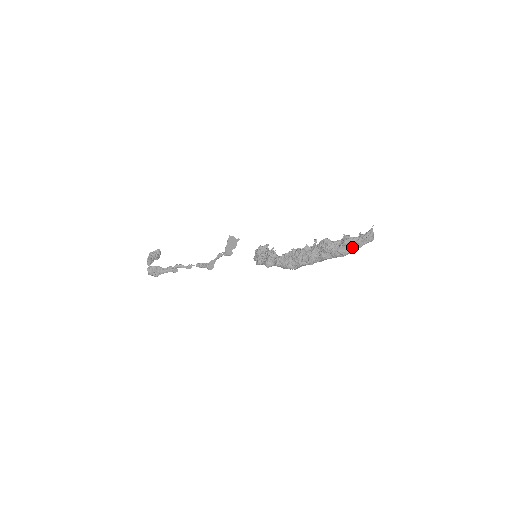
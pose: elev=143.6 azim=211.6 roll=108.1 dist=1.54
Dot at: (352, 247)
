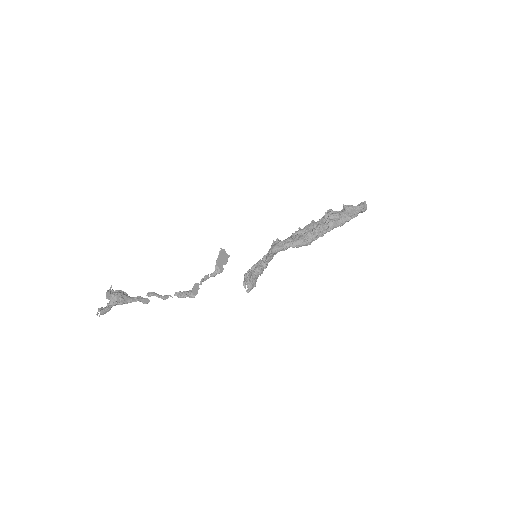
Dot at: (354, 211)
